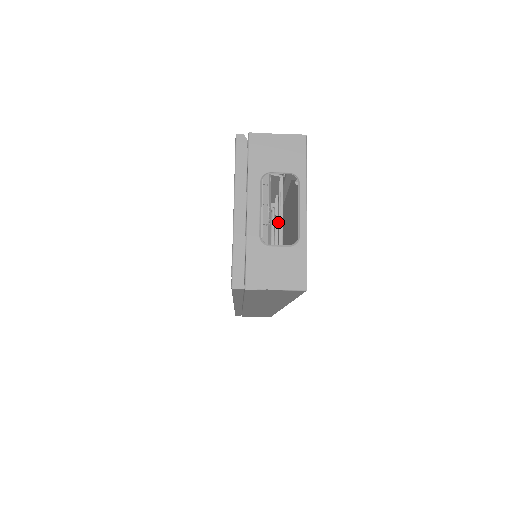
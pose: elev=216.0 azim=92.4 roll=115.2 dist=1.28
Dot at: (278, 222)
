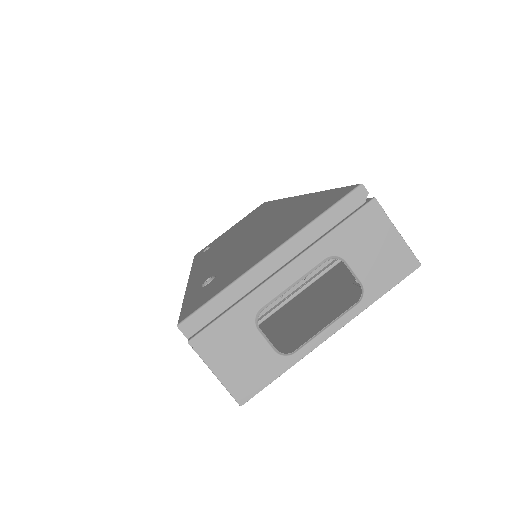
Dot at: occluded
